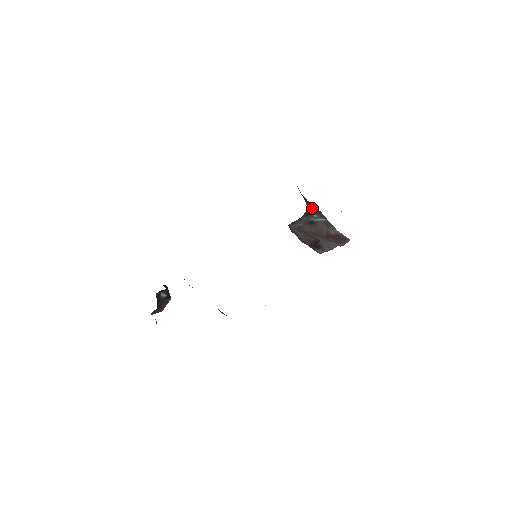
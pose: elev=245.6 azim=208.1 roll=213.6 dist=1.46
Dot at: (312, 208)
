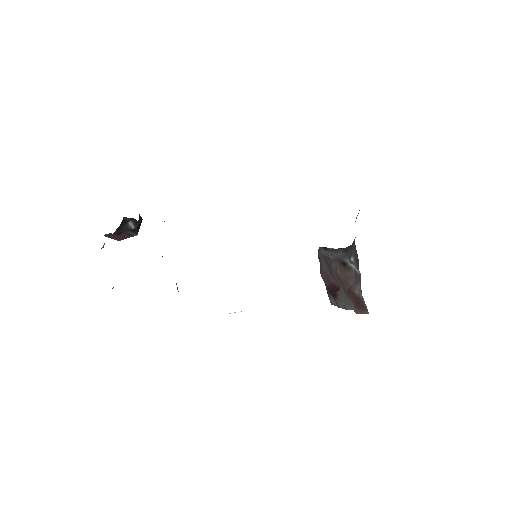
Dot at: occluded
